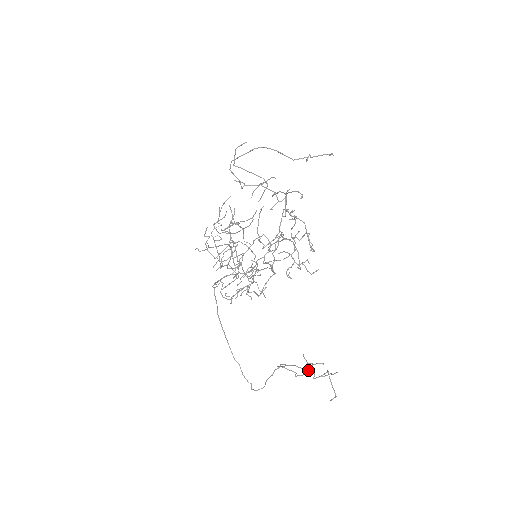
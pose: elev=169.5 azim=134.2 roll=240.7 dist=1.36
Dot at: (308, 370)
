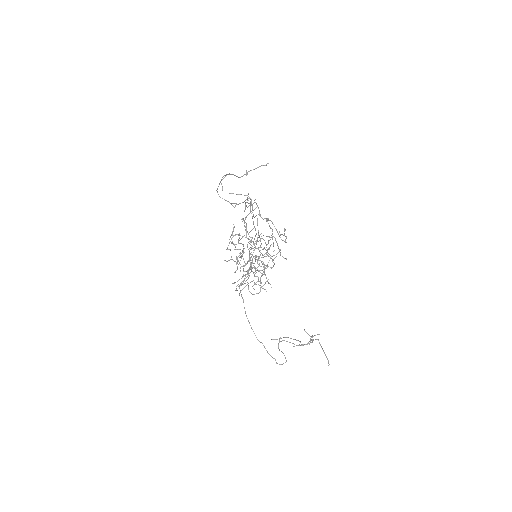
Dot at: (295, 339)
